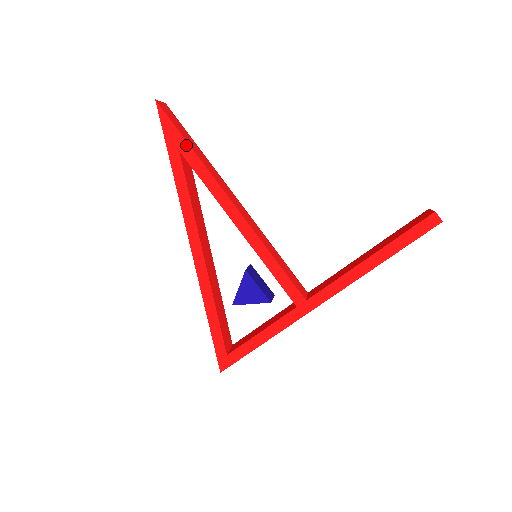
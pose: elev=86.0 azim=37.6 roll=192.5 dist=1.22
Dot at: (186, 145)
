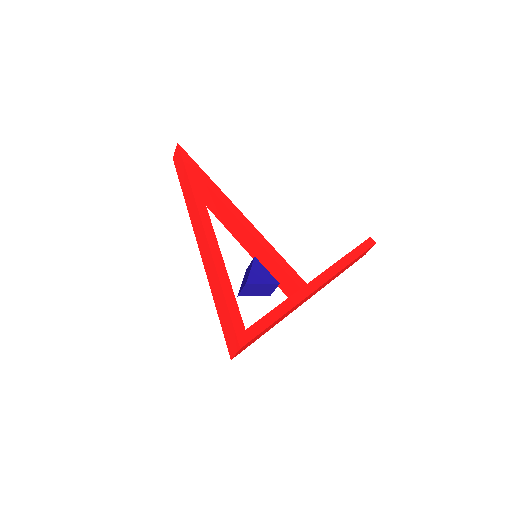
Dot at: (201, 171)
